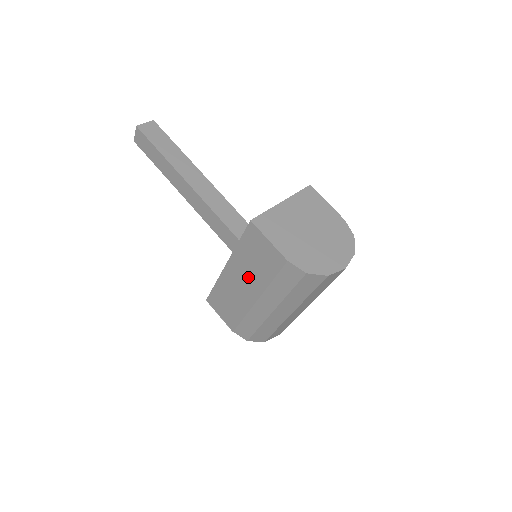
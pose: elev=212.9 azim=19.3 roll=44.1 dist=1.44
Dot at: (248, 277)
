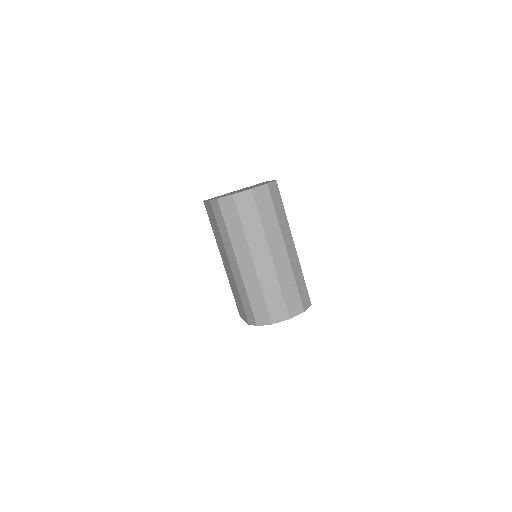
Dot at: (222, 248)
